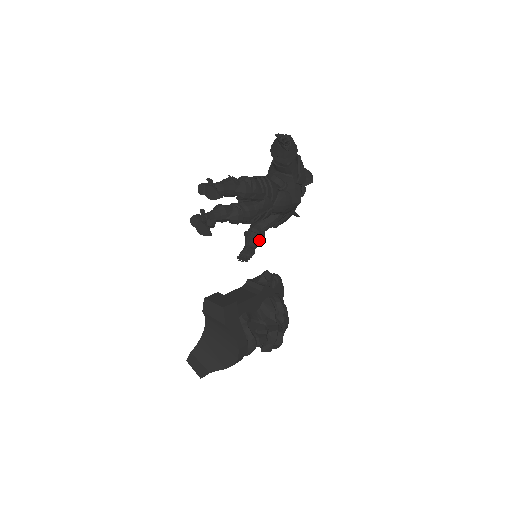
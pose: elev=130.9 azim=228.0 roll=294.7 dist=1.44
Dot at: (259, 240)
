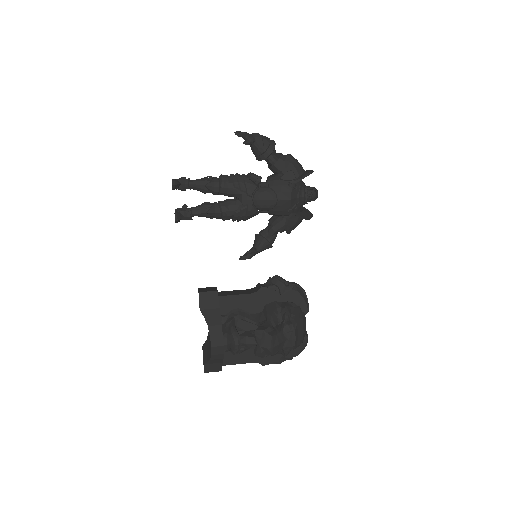
Dot at: (261, 241)
